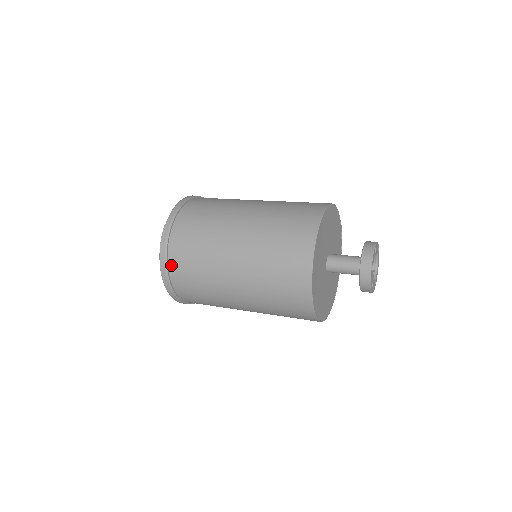
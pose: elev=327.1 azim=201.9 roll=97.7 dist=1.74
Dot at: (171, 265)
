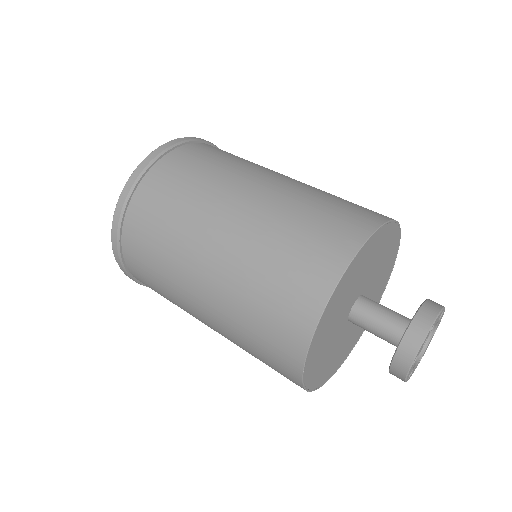
Dot at: (151, 175)
